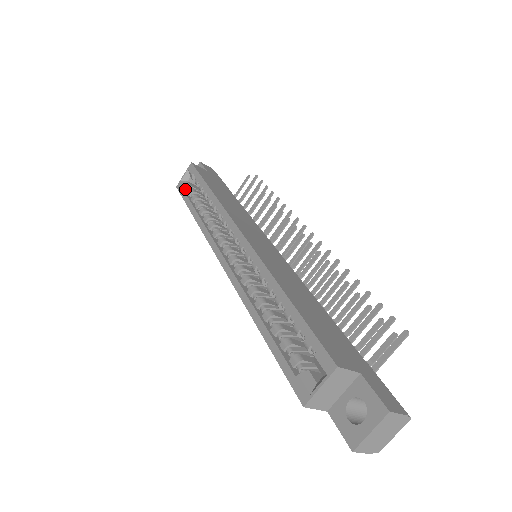
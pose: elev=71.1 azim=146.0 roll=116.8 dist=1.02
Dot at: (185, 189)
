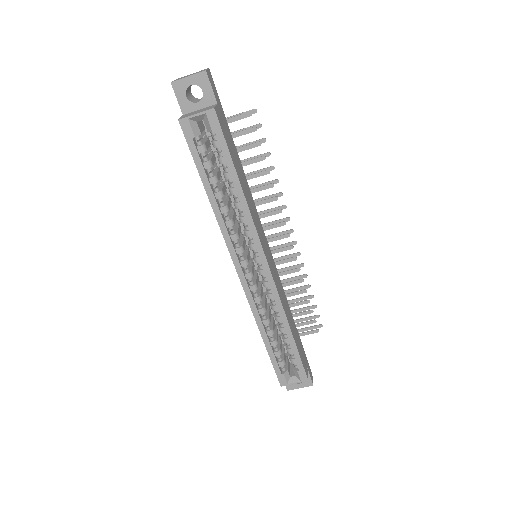
Dot at: (194, 137)
